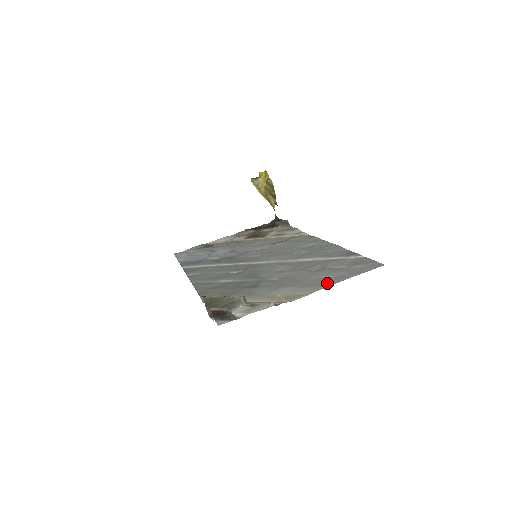
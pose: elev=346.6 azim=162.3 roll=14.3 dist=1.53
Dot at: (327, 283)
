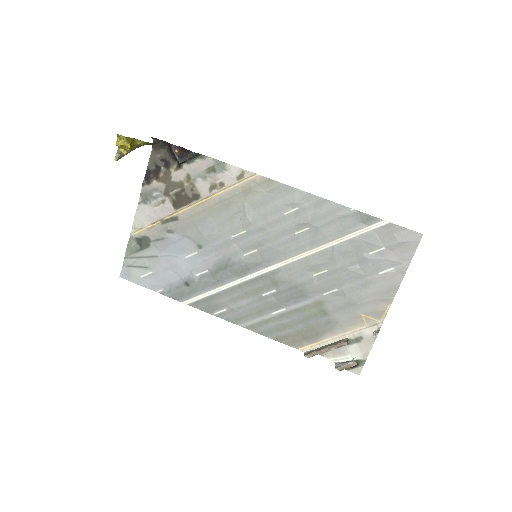
Dot at: (393, 285)
